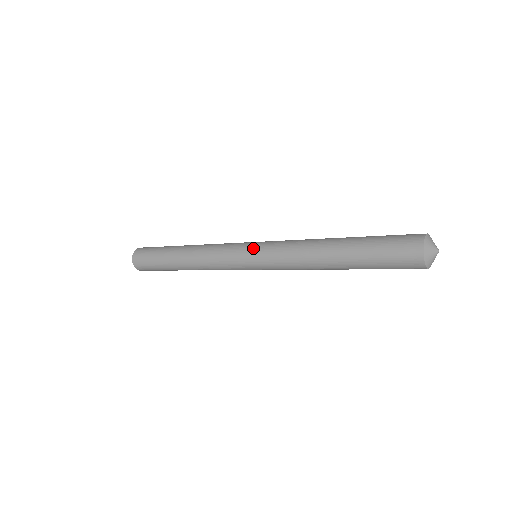
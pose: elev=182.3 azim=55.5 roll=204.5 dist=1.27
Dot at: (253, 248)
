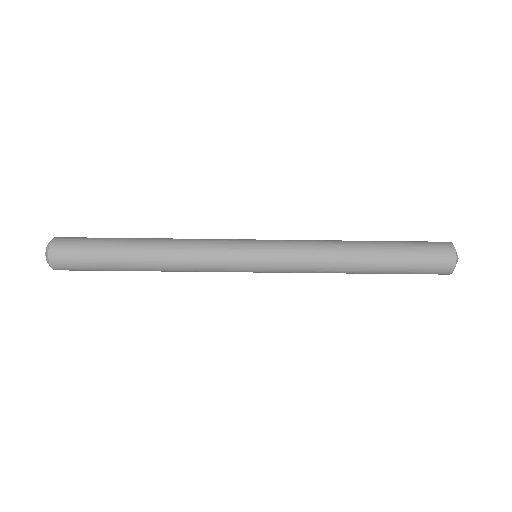
Dot at: occluded
